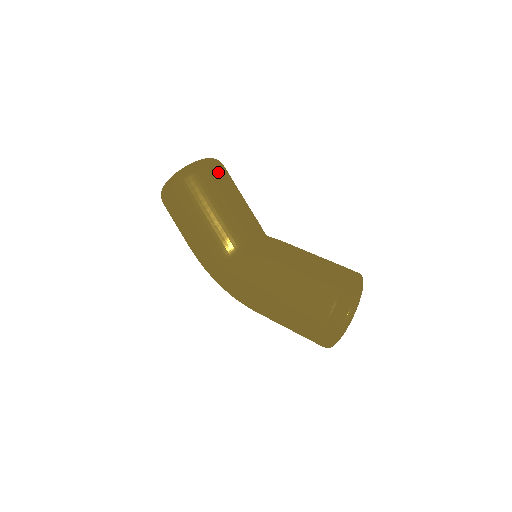
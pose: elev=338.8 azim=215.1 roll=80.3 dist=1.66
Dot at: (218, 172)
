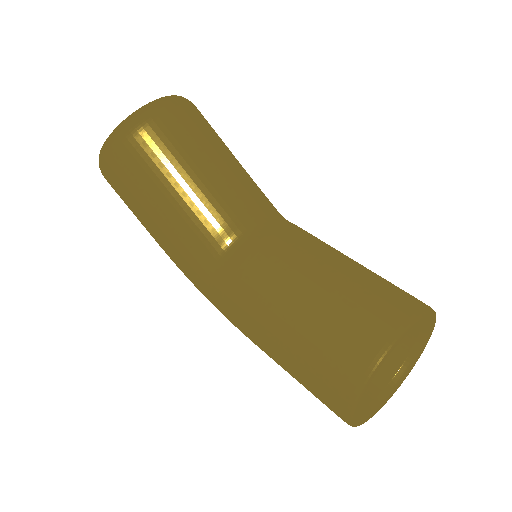
Dot at: (166, 129)
